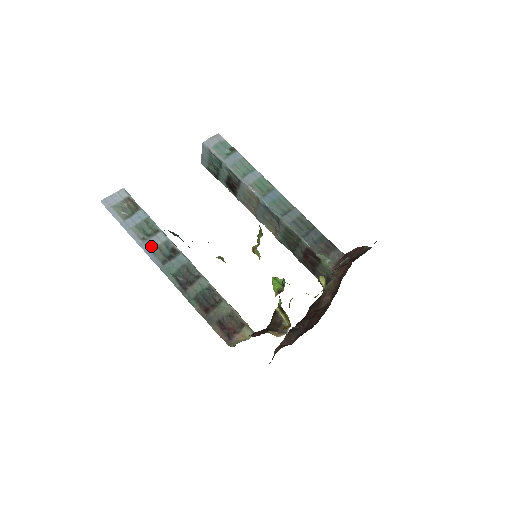
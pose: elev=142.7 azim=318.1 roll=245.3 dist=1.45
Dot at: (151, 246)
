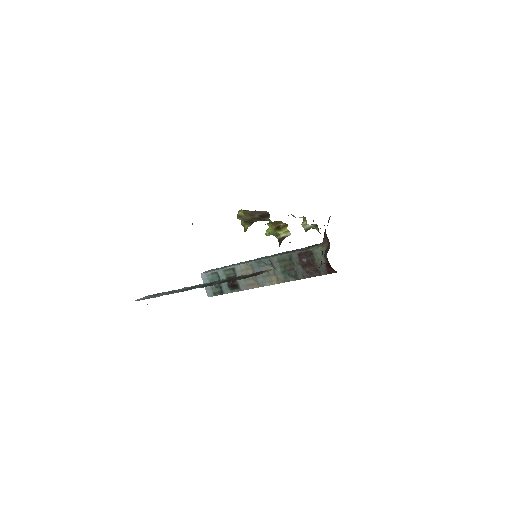
Dot at: occluded
